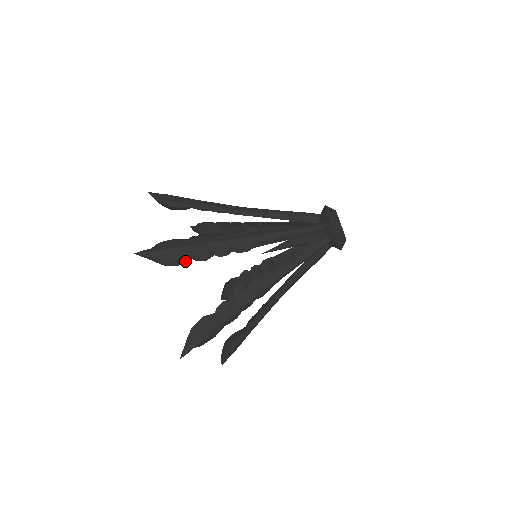
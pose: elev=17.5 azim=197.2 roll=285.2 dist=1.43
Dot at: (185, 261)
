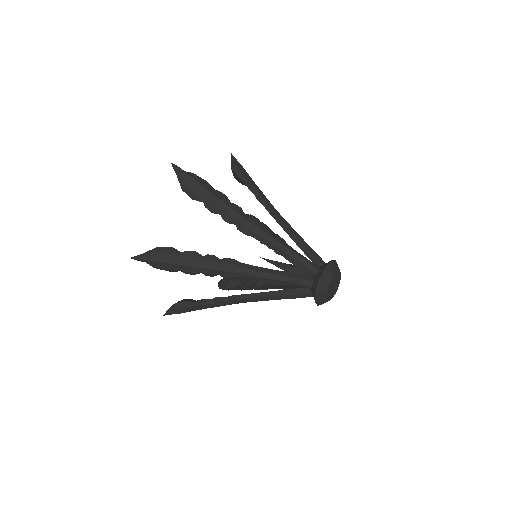
Dot at: (197, 199)
